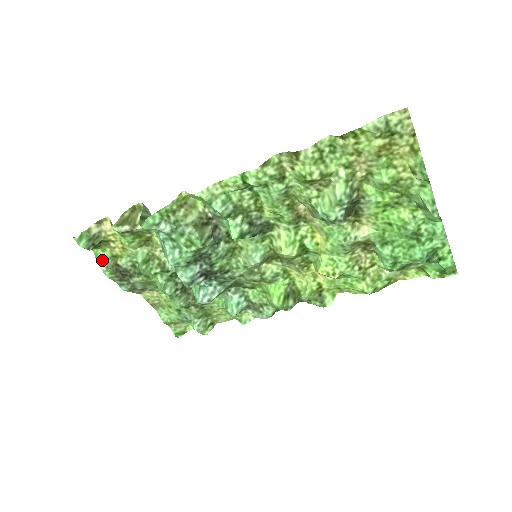
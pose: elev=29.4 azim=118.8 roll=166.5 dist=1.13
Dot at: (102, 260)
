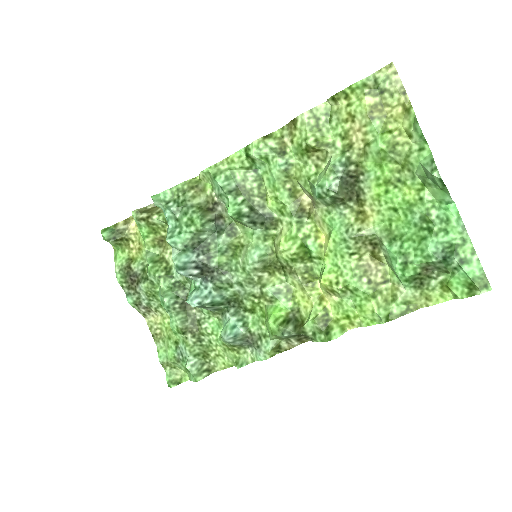
Dot at: (119, 261)
